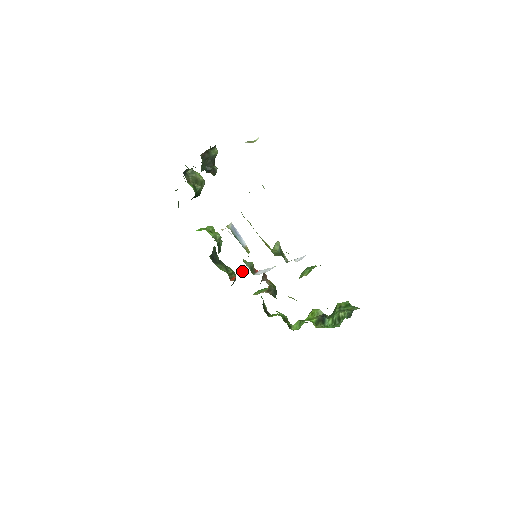
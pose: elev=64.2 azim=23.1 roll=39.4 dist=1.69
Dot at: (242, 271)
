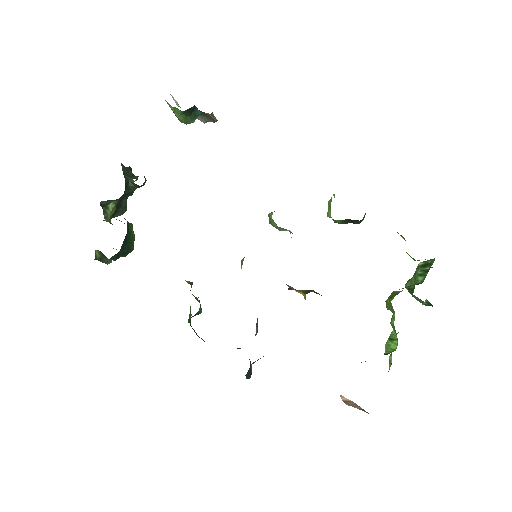
Dot at: occluded
